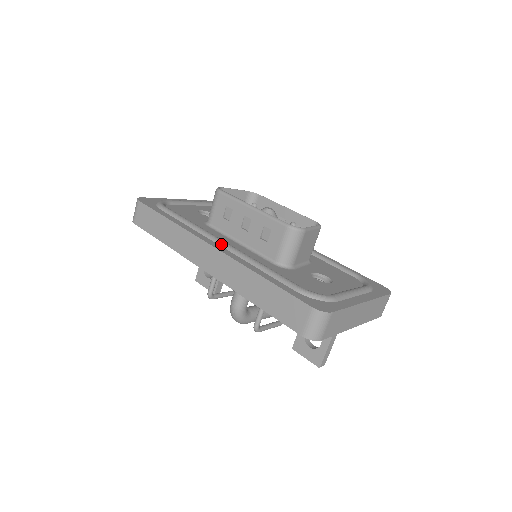
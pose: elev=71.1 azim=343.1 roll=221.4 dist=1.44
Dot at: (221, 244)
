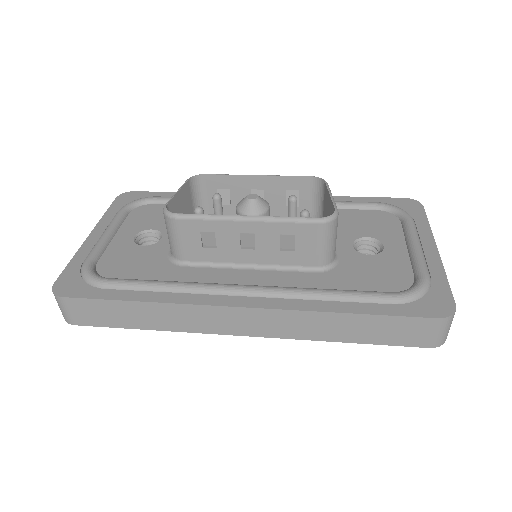
Dot at: (245, 294)
